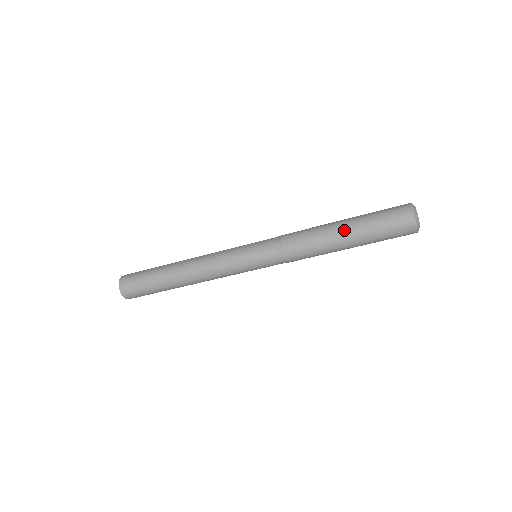
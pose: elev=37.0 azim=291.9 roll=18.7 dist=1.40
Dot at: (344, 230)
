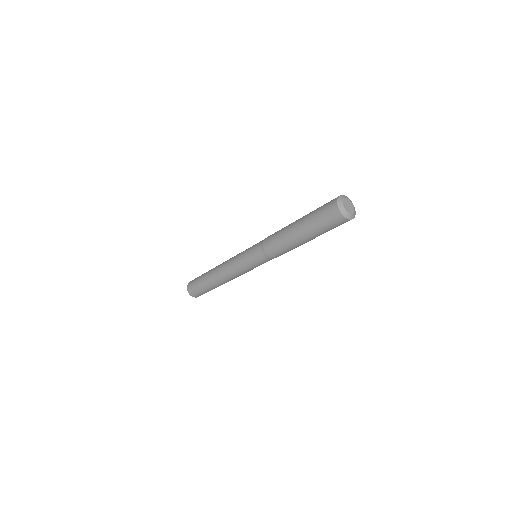
Dot at: (296, 222)
